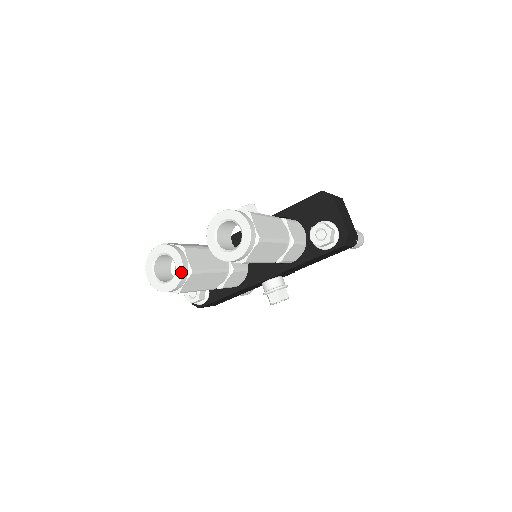
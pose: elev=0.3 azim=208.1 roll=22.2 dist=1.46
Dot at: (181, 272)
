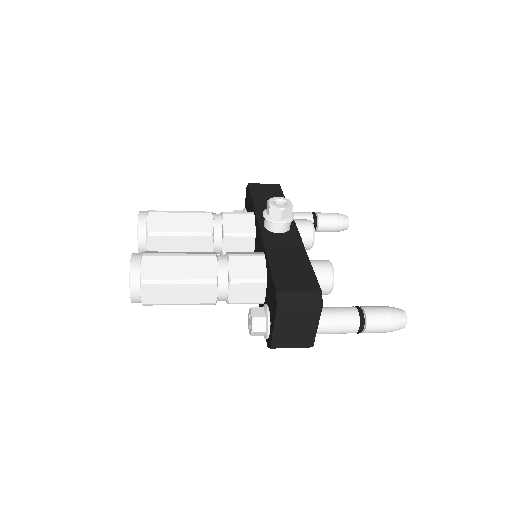
Dot at: (138, 251)
